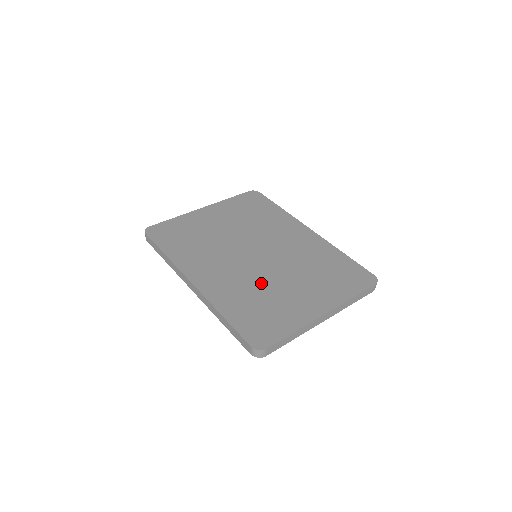
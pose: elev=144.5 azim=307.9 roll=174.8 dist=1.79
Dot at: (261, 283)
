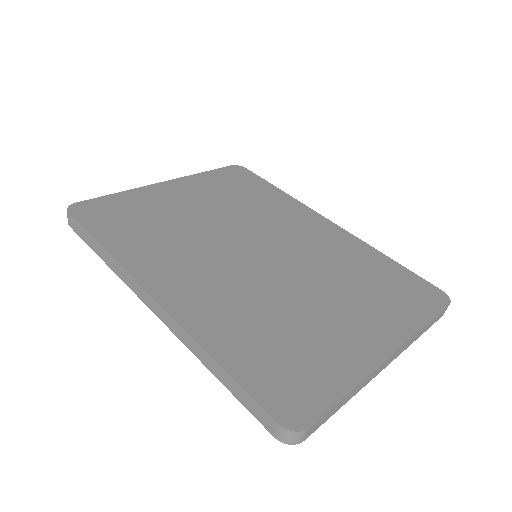
Dot at: (274, 300)
